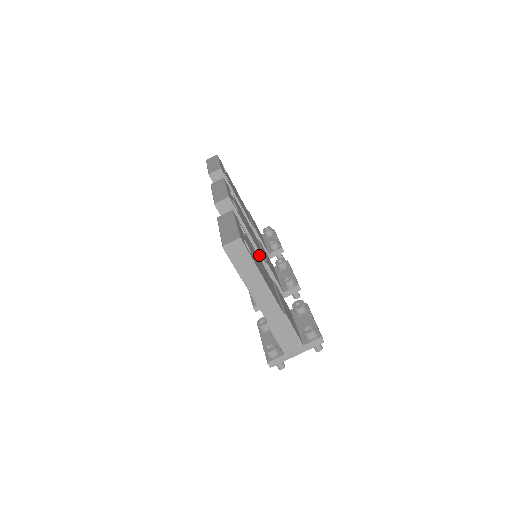
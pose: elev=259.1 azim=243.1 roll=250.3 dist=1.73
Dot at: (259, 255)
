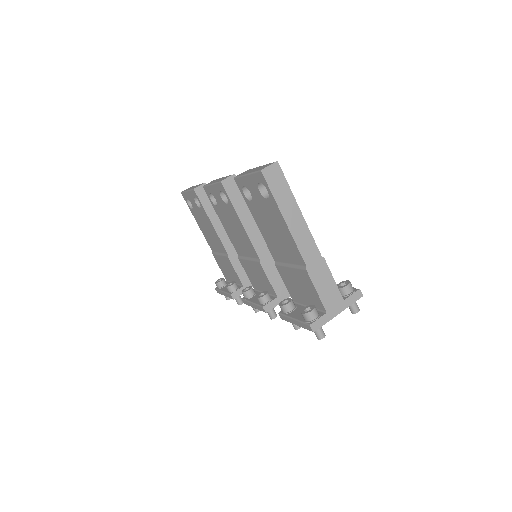
Dot at: occluded
